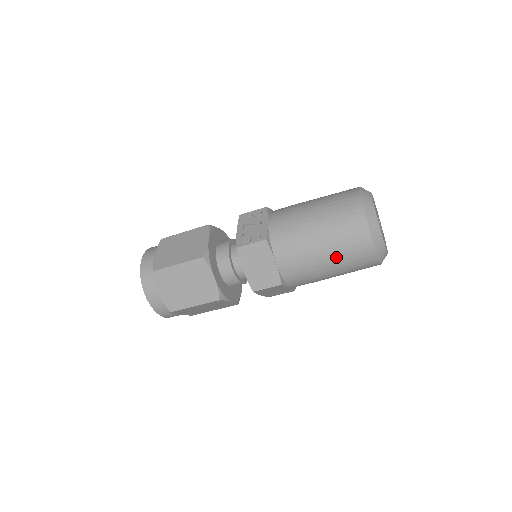
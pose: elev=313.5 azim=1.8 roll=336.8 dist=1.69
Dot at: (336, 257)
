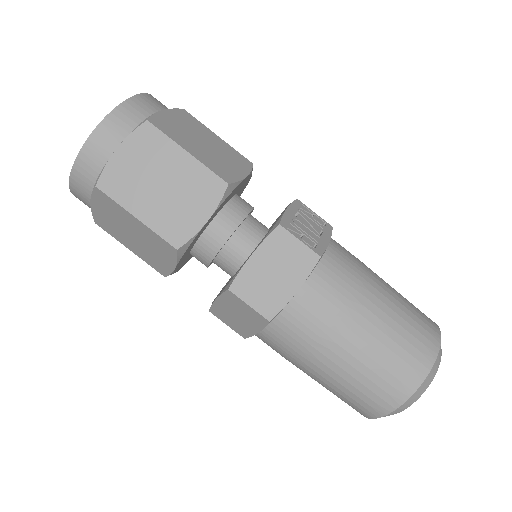
Dot at: (360, 364)
